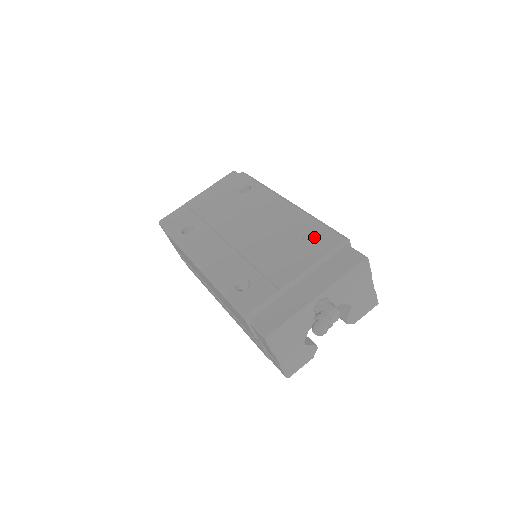
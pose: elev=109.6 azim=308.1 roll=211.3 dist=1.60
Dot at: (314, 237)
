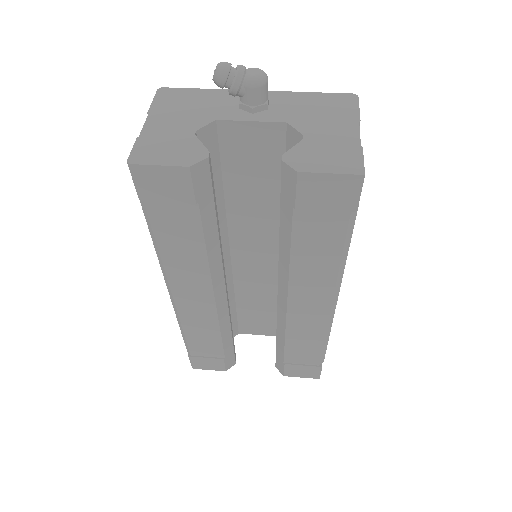
Dot at: occluded
